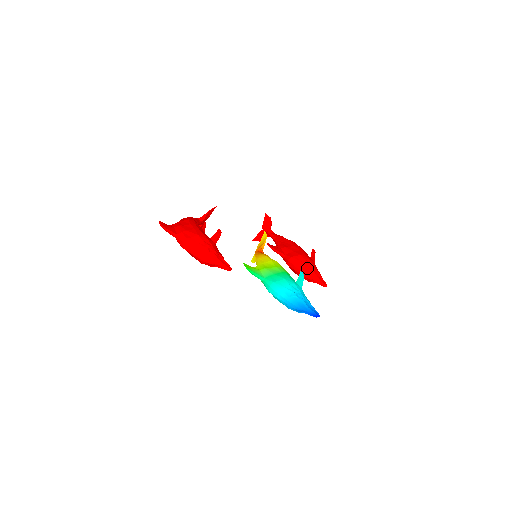
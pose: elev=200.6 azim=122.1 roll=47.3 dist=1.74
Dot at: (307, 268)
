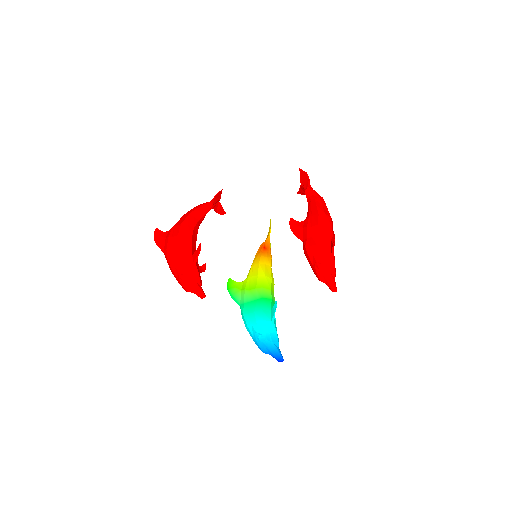
Dot at: (316, 267)
